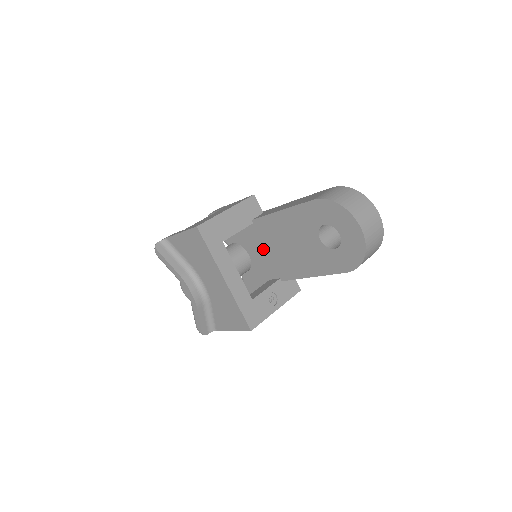
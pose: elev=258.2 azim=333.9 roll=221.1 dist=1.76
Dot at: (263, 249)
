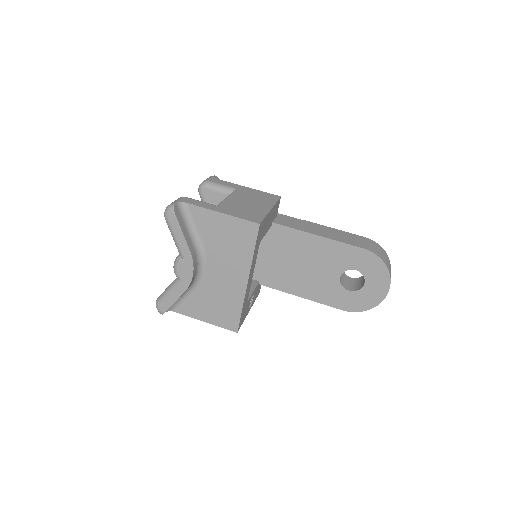
Dot at: (262, 251)
